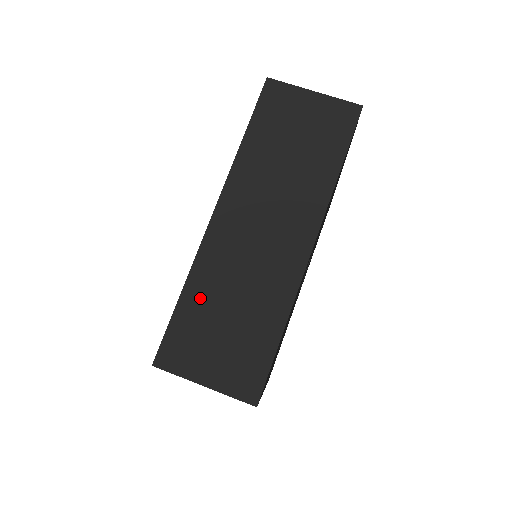
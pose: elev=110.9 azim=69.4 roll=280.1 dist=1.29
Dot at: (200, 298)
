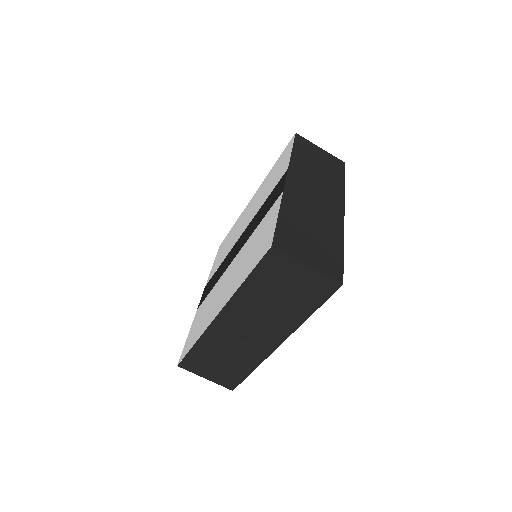
Dot at: (206, 349)
